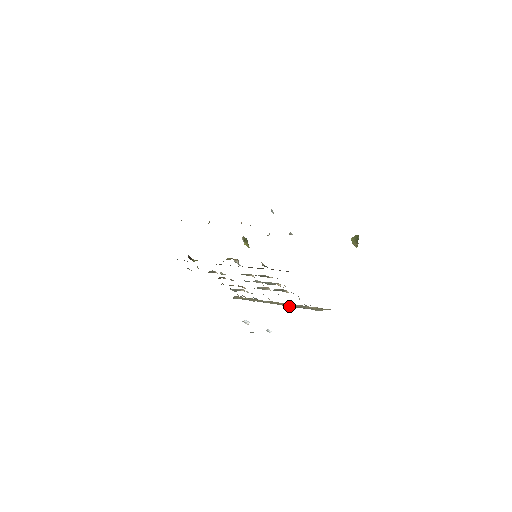
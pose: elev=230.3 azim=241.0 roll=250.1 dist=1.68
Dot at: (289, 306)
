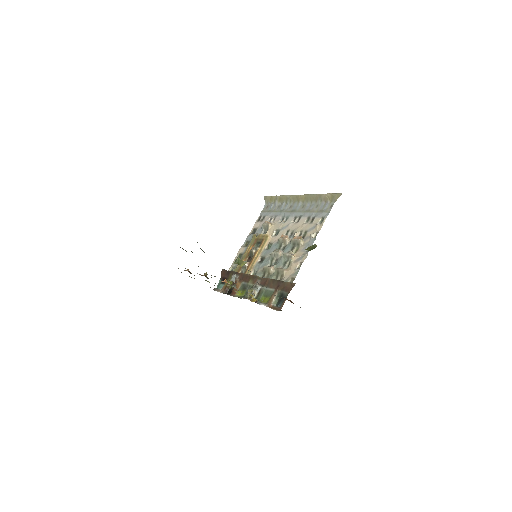
Dot at: (309, 203)
